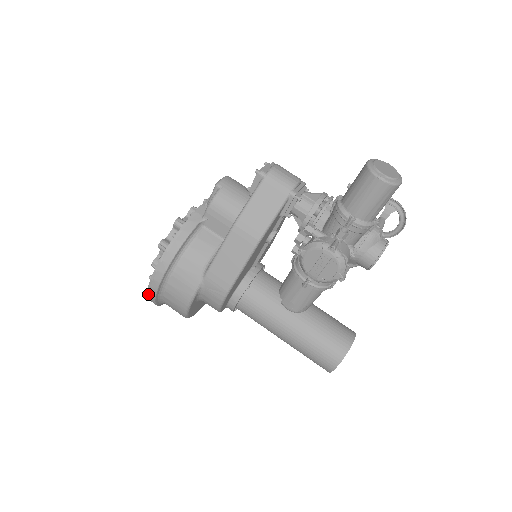
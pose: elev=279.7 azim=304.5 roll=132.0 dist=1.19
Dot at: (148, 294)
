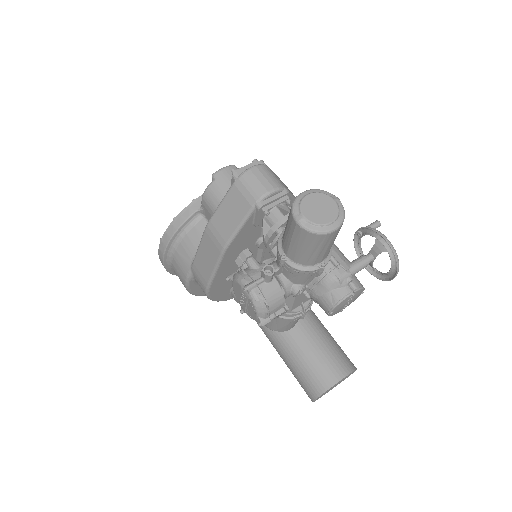
Dot at: occluded
